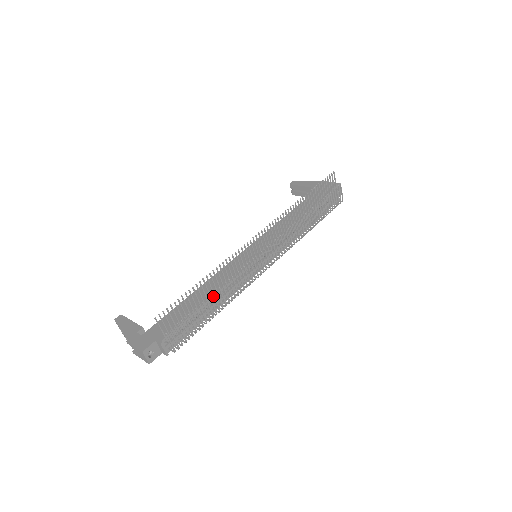
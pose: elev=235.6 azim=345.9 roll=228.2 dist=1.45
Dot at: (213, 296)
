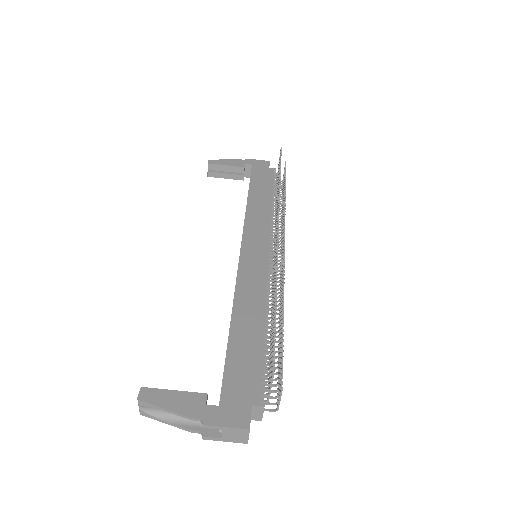
Dot at: (282, 318)
